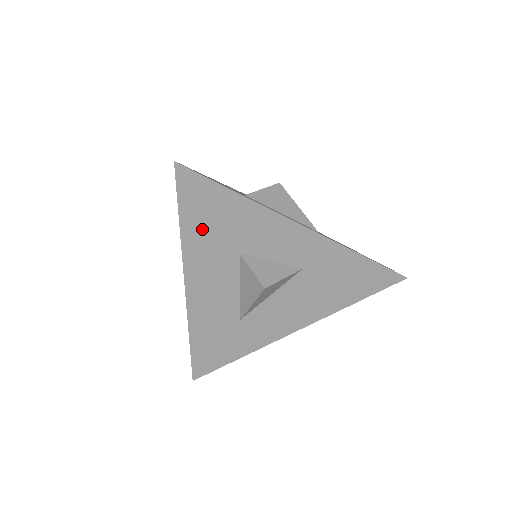
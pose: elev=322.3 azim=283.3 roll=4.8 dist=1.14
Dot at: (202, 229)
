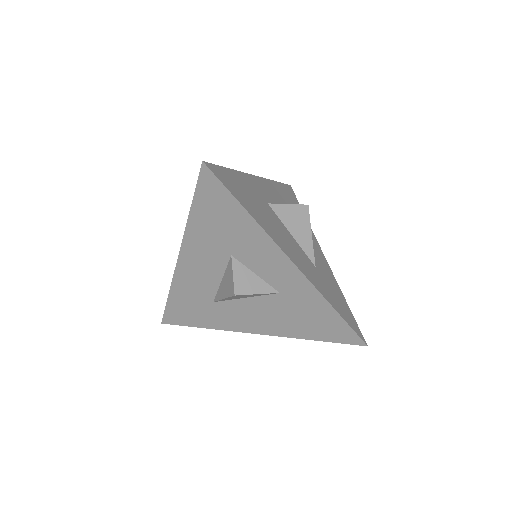
Dot at: (207, 222)
